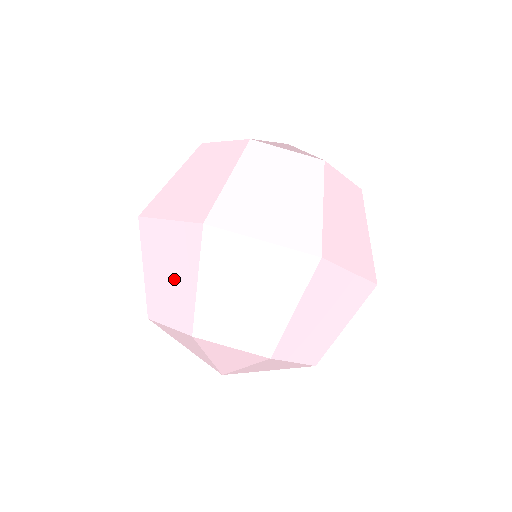
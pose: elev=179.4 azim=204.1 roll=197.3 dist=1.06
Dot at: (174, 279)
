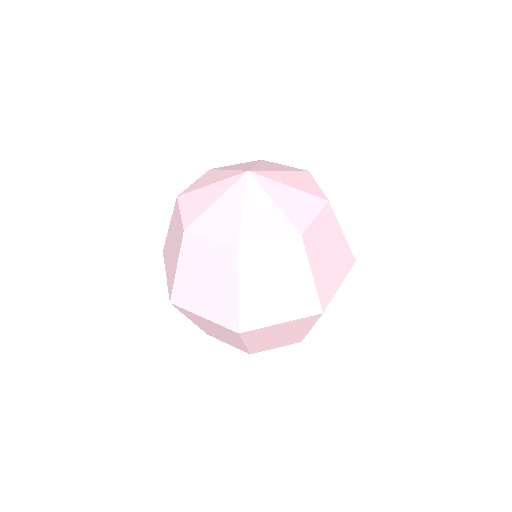
Dot at: occluded
